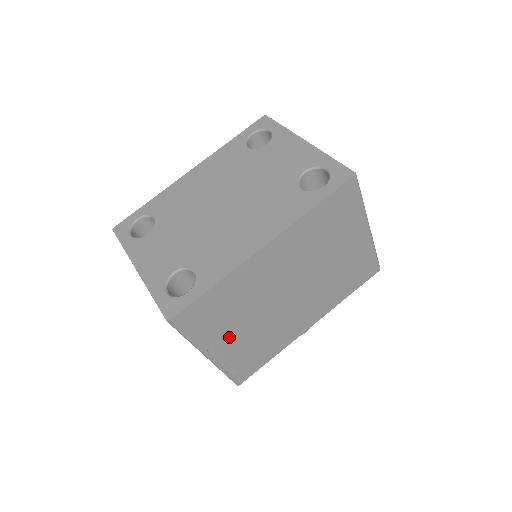
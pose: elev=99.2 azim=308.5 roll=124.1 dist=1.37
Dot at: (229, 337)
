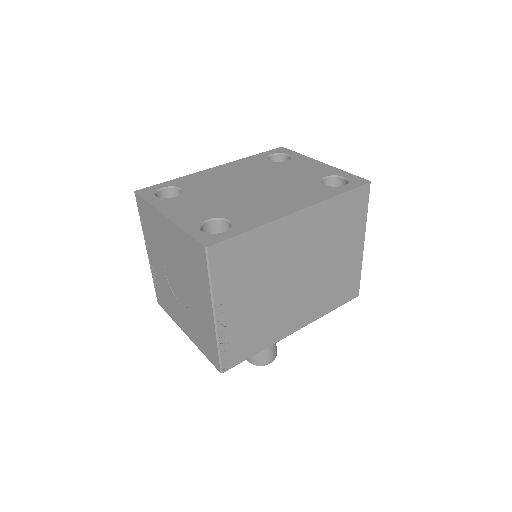
Dot at: (239, 300)
